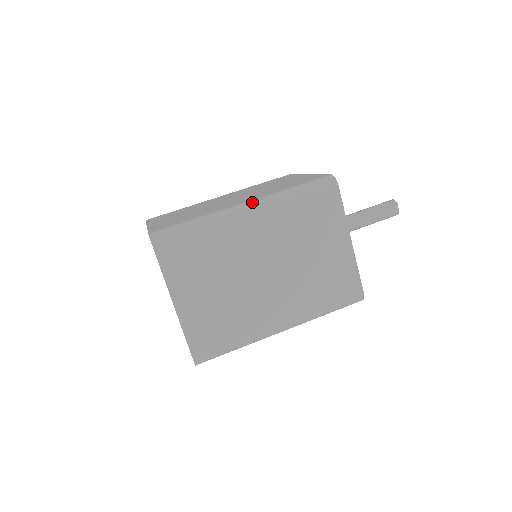
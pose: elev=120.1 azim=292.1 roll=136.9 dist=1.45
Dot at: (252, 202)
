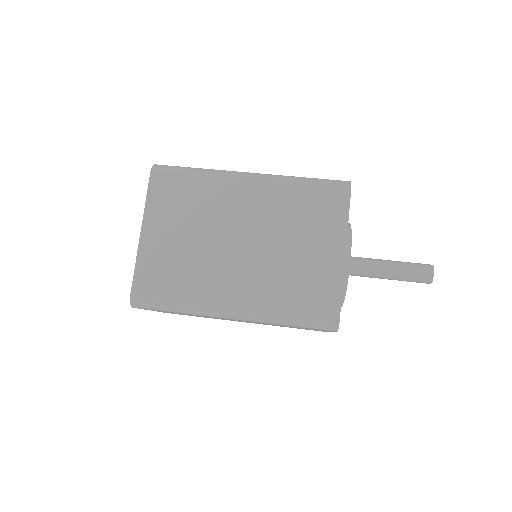
Dot at: (258, 173)
